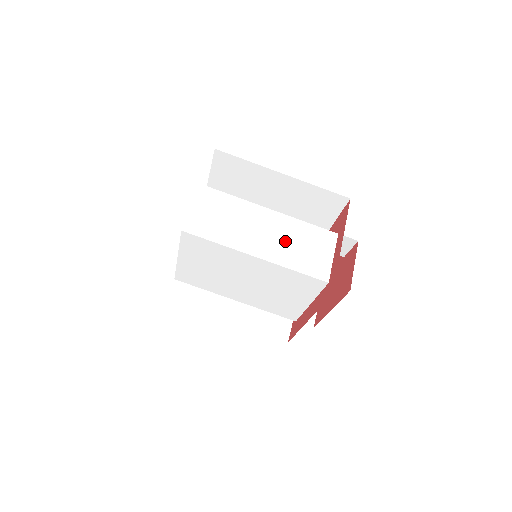
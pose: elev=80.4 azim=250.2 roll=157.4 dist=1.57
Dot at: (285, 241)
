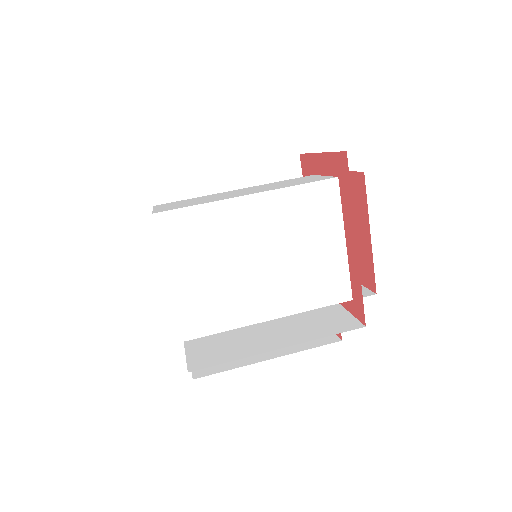
Dot at: (268, 187)
